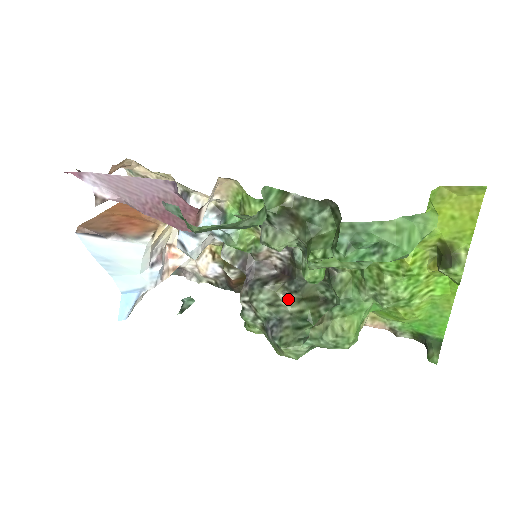
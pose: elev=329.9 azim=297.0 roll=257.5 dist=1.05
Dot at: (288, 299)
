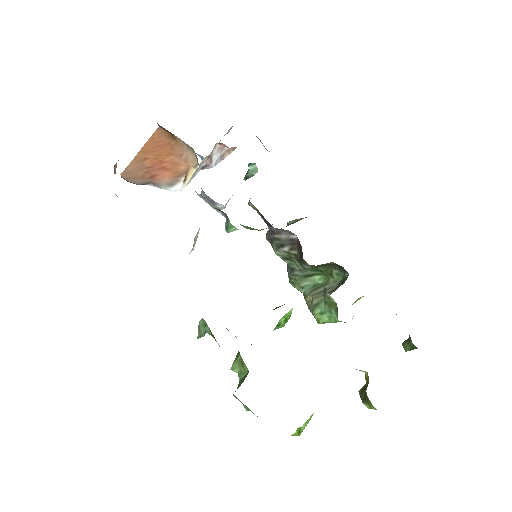
Dot at: occluded
